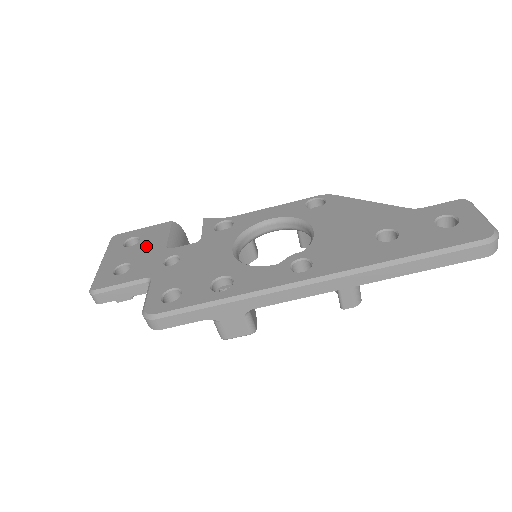
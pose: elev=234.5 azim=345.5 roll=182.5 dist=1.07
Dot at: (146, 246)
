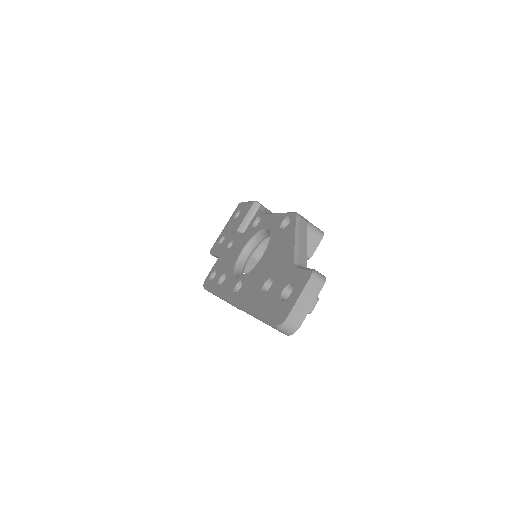
Dot at: (236, 223)
